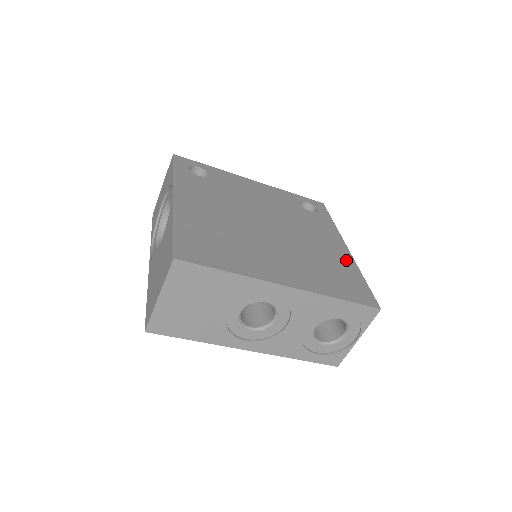
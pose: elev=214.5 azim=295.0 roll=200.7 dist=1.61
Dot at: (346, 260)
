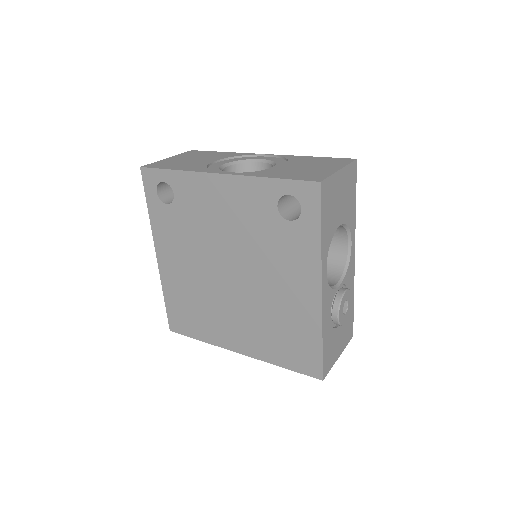
Dot at: (309, 316)
